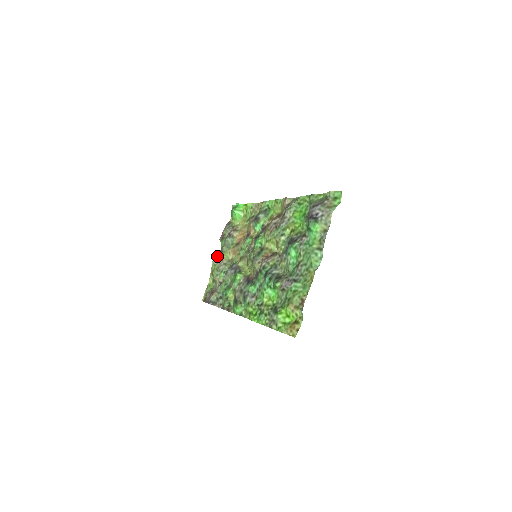
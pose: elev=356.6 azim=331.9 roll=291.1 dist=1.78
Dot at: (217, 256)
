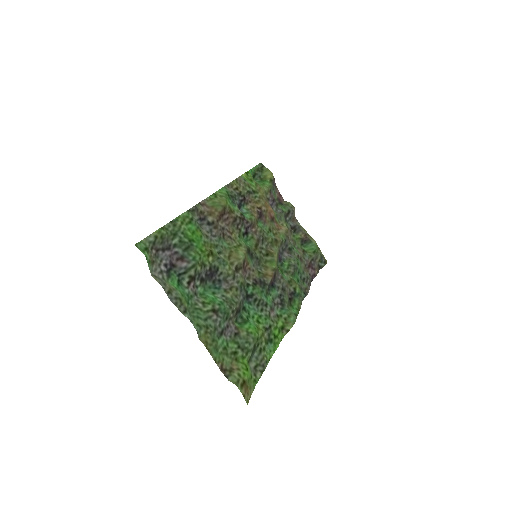
Dot at: (289, 225)
